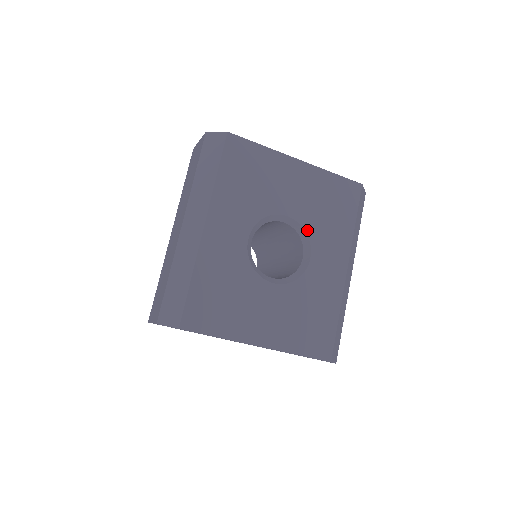
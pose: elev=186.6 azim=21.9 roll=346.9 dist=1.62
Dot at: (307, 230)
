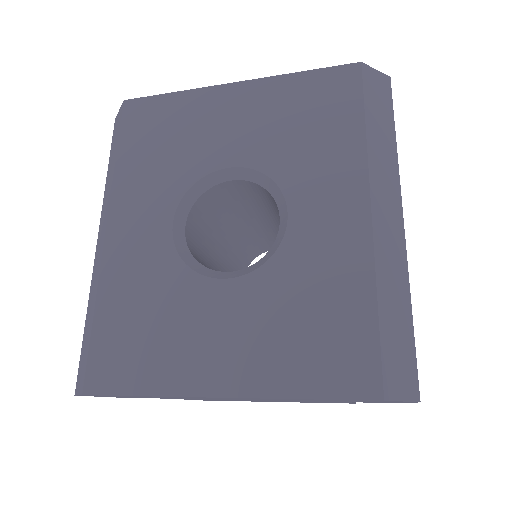
Dot at: (271, 174)
